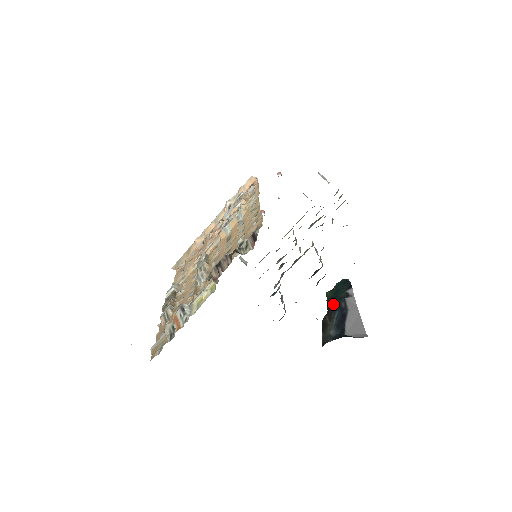
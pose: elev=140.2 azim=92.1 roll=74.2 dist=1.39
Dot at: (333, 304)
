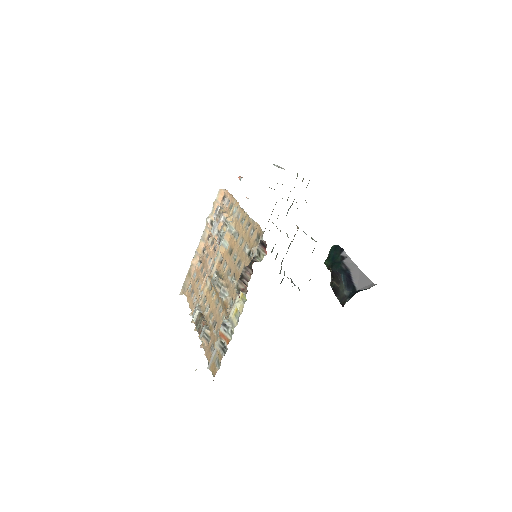
Dot at: (335, 270)
